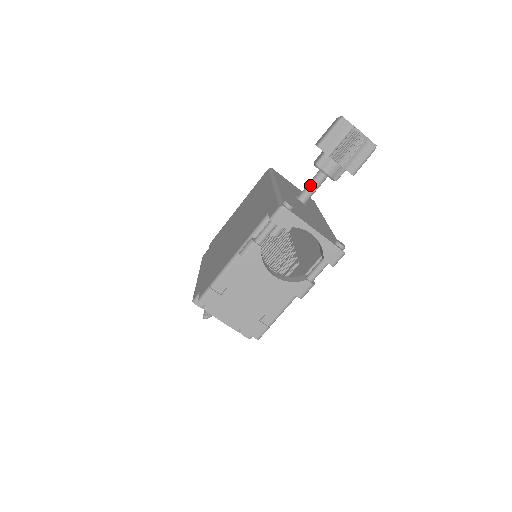
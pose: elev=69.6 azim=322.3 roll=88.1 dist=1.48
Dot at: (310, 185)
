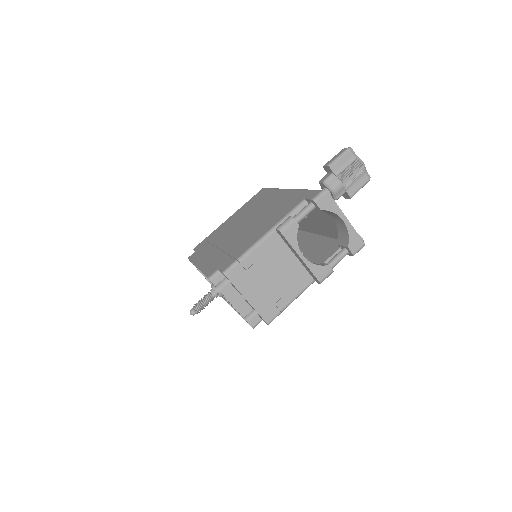
Dot at: occluded
